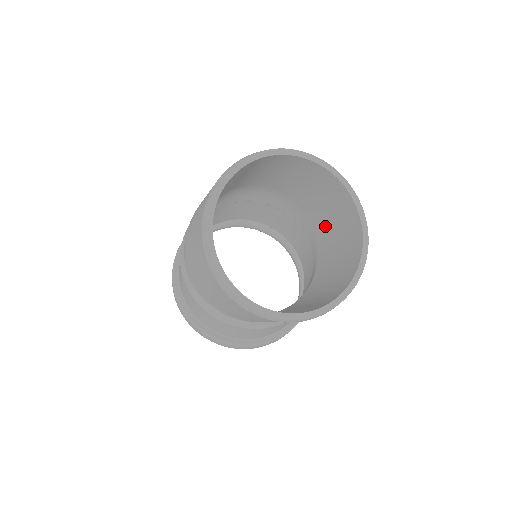
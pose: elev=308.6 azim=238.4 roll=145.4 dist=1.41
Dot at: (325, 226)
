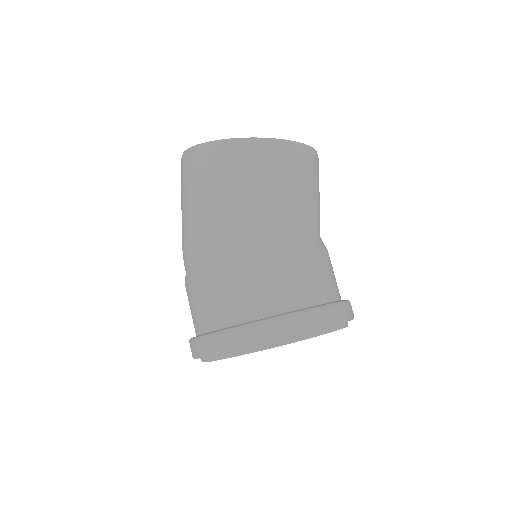
Dot at: occluded
